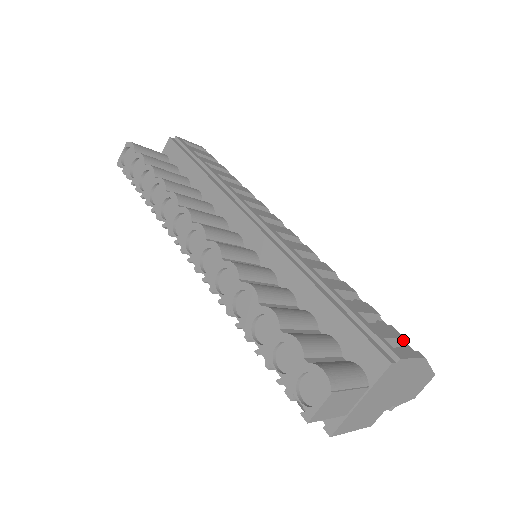
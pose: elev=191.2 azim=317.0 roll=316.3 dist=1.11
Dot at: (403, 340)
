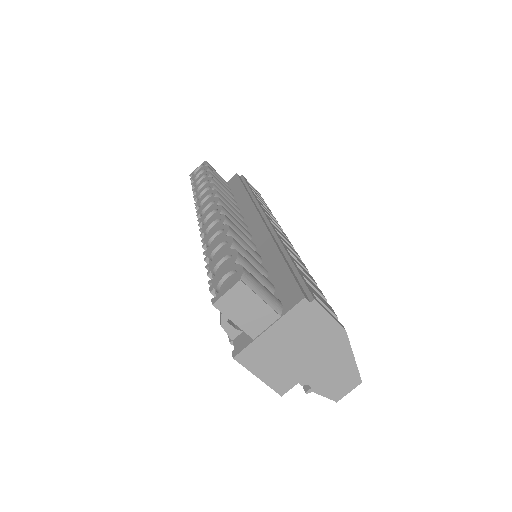
Dot at: occluded
